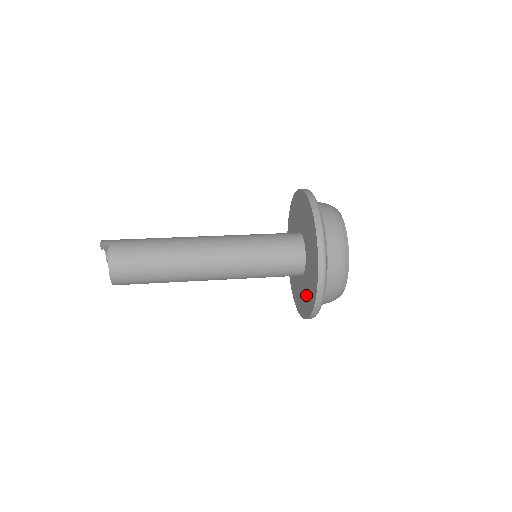
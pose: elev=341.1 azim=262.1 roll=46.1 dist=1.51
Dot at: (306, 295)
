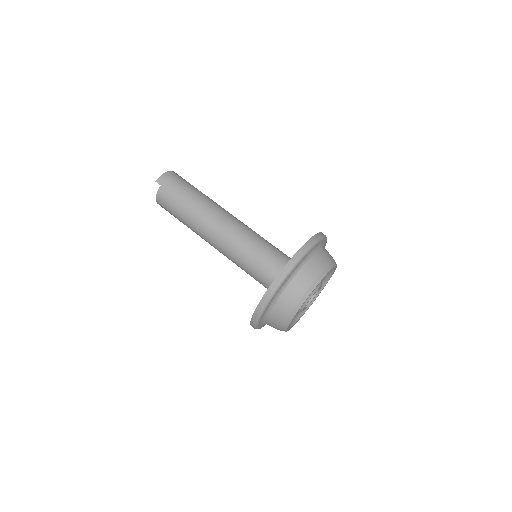
Dot at: occluded
